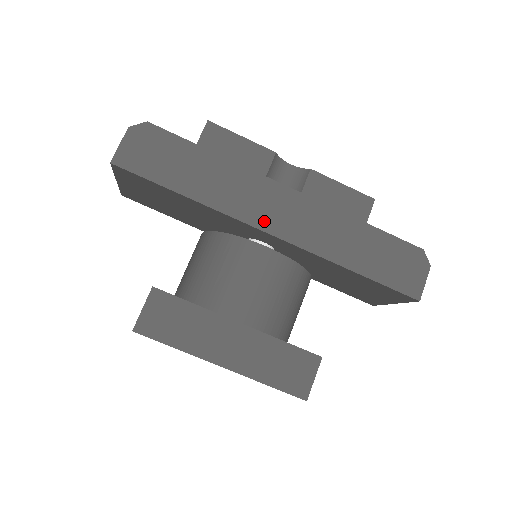
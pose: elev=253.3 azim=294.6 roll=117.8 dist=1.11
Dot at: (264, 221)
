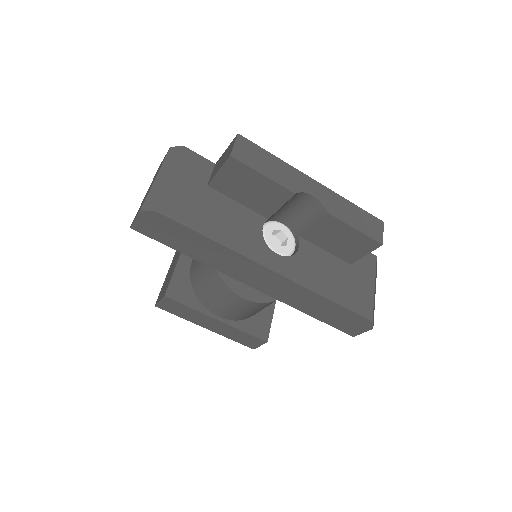
Dot at: (247, 280)
